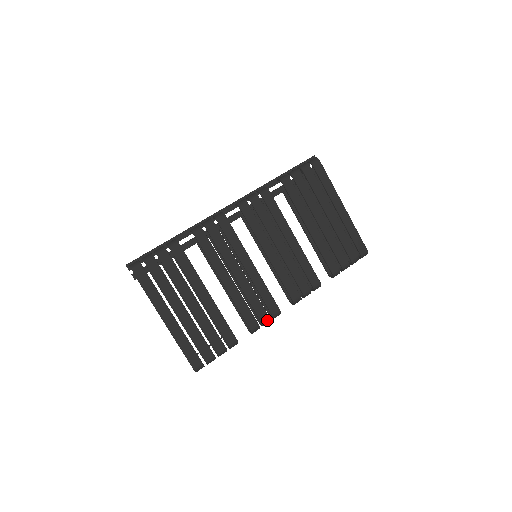
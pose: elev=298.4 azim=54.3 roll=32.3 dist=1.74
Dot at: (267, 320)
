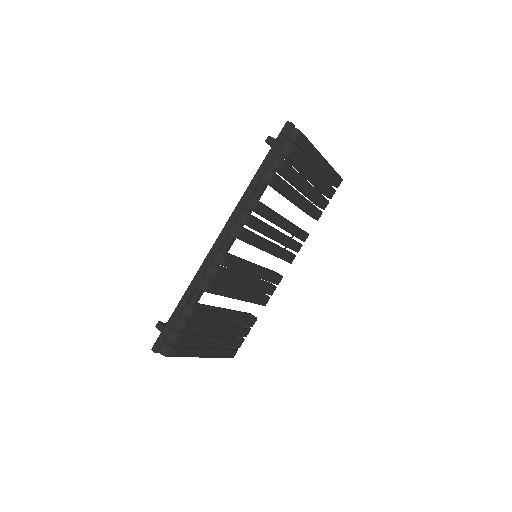
Dot at: occluded
